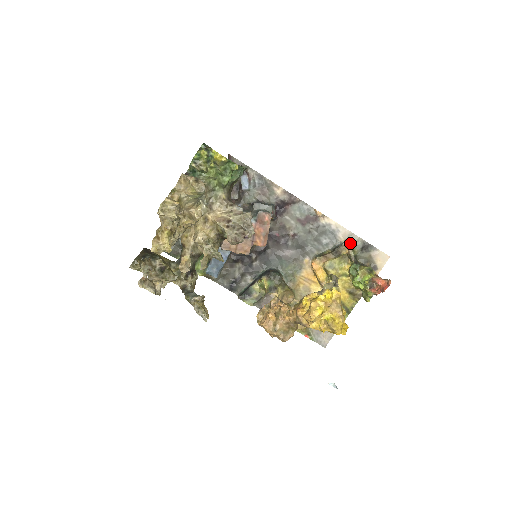
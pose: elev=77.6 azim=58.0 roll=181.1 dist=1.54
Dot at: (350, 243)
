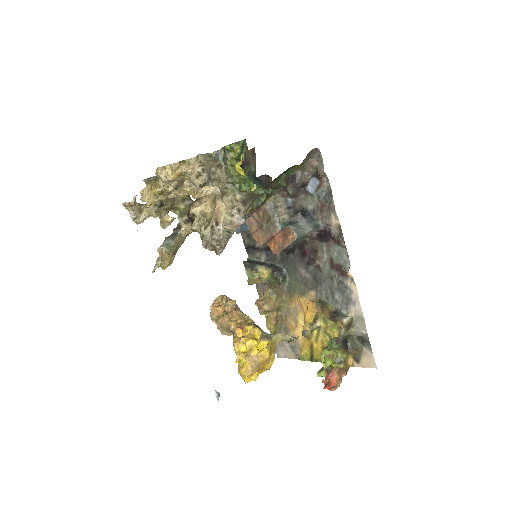
Dot at: (355, 322)
